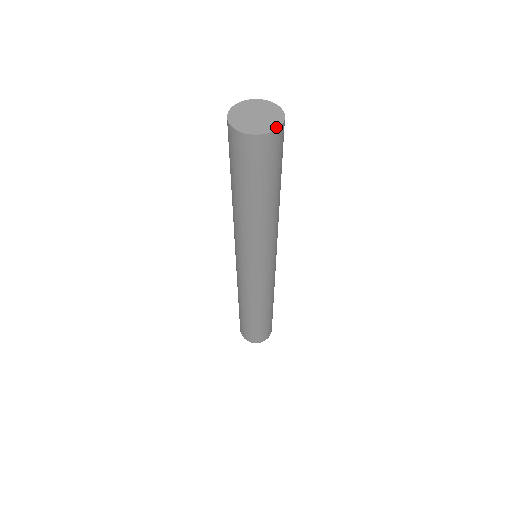
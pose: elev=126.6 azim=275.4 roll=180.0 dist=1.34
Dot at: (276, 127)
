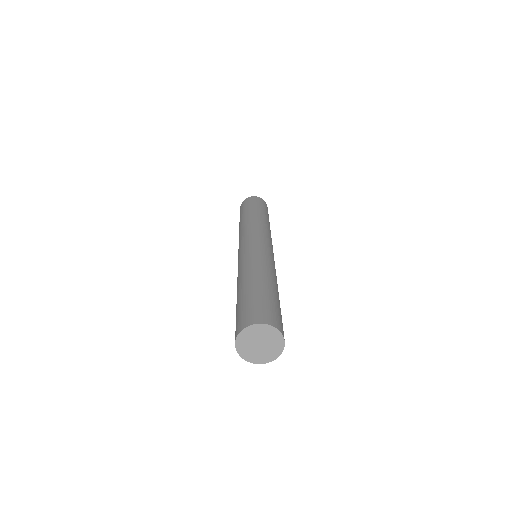
Dot at: (279, 354)
